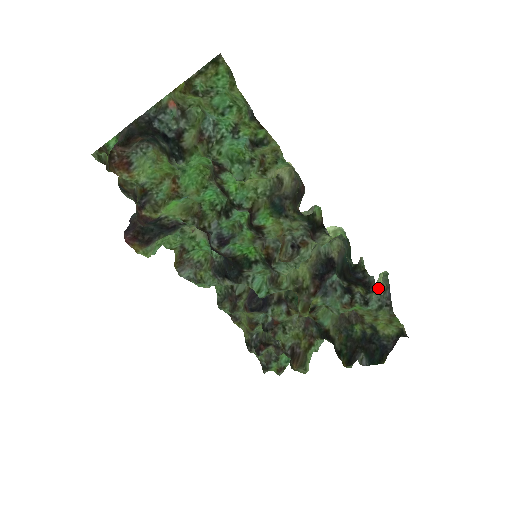
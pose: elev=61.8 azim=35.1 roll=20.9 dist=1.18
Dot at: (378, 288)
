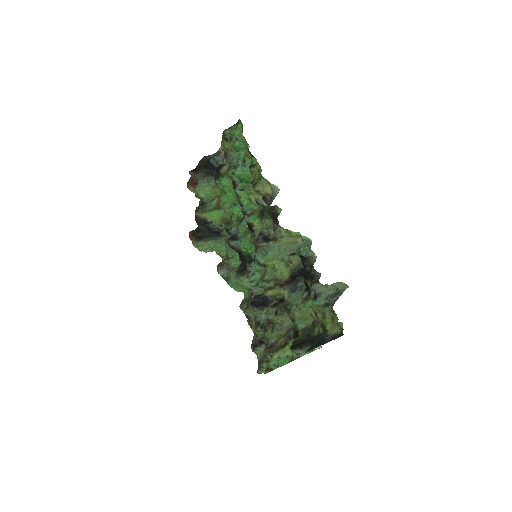
Dot at: occluded
